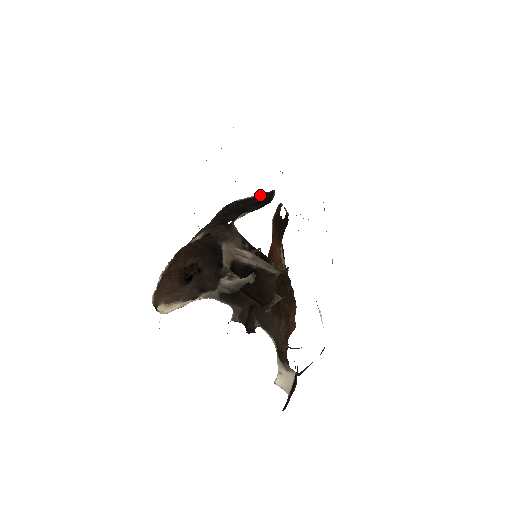
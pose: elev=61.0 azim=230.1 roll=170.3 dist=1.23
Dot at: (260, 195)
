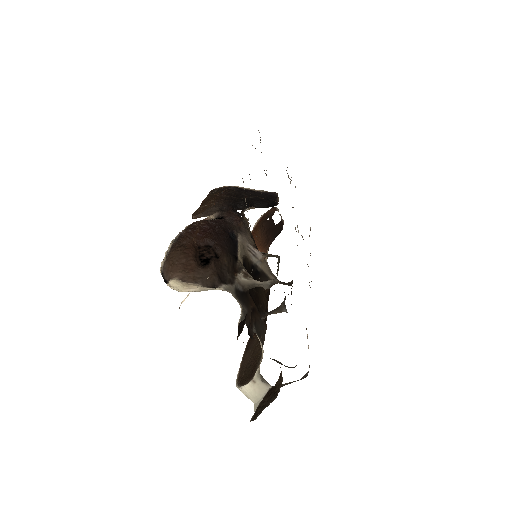
Dot at: (261, 191)
